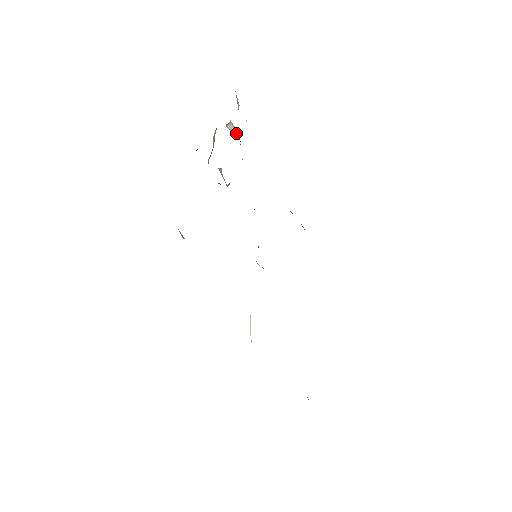
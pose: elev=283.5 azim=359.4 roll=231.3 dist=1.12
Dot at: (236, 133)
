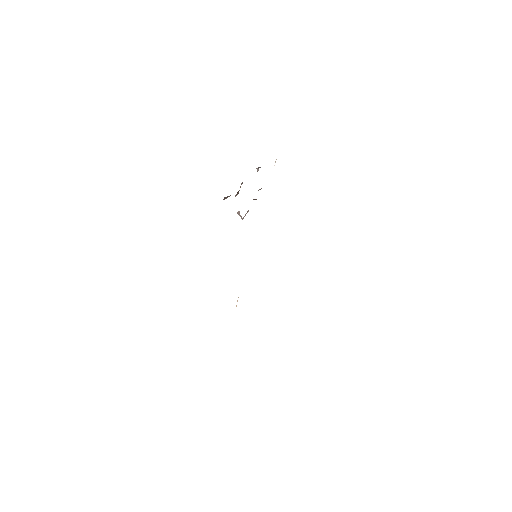
Dot at: occluded
